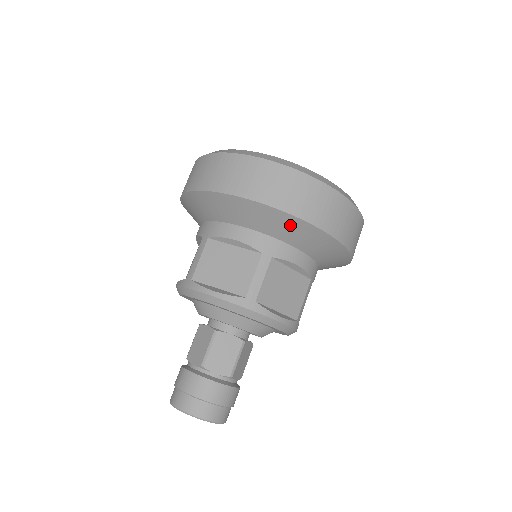
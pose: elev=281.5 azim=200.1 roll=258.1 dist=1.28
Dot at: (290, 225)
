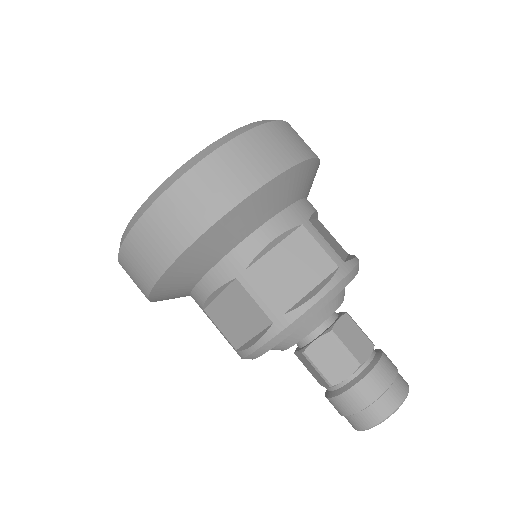
Dot at: (213, 240)
